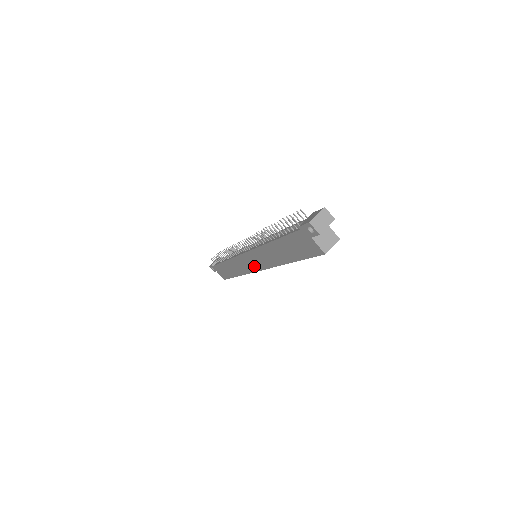
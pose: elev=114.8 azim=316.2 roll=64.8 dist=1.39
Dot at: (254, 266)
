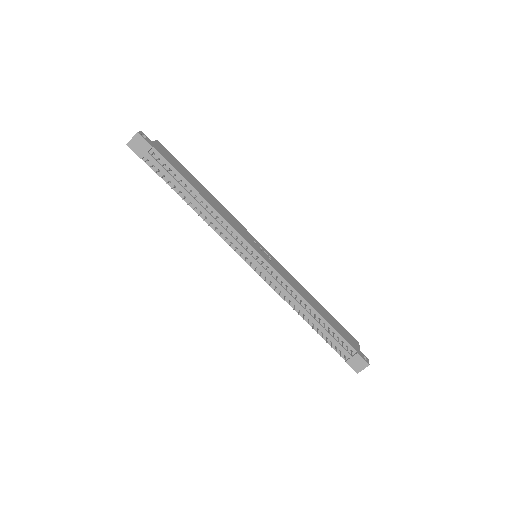
Dot at: occluded
